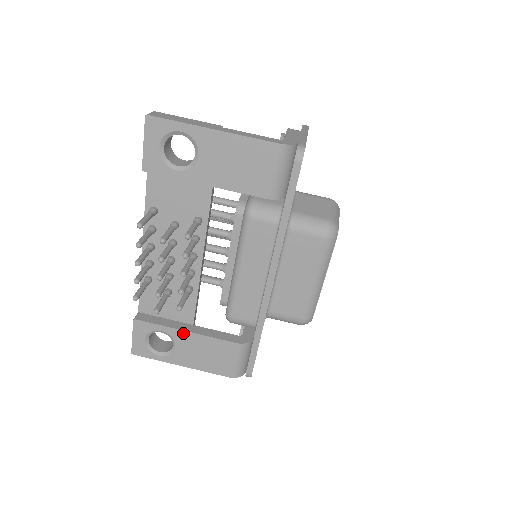
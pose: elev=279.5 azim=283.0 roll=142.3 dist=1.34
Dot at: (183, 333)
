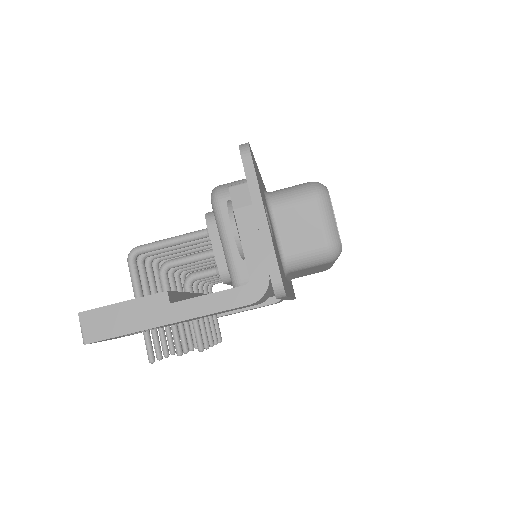
Dot at: occluded
